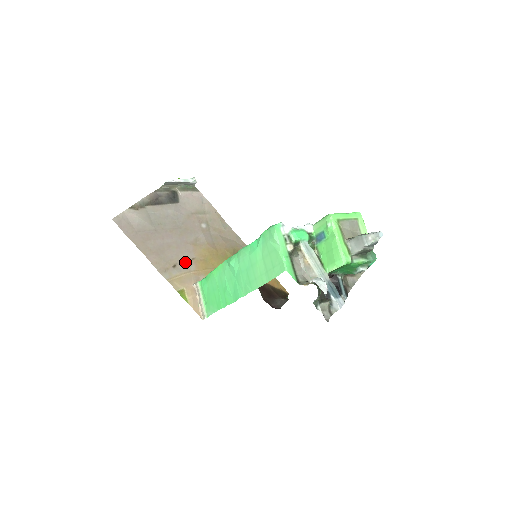
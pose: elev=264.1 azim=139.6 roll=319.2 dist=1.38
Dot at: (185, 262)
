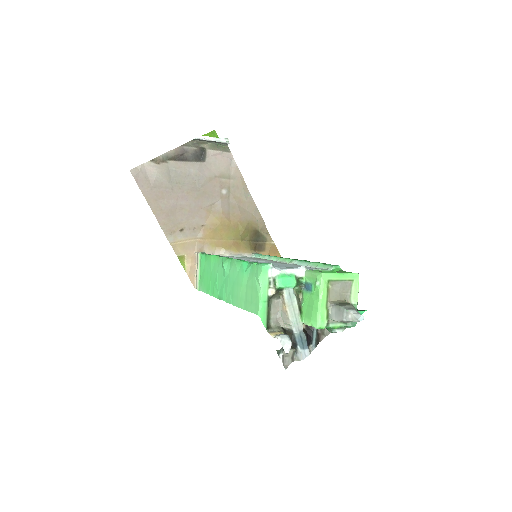
Dot at: (194, 228)
